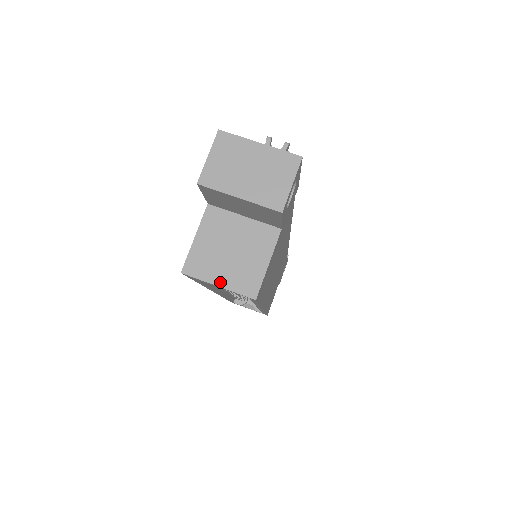
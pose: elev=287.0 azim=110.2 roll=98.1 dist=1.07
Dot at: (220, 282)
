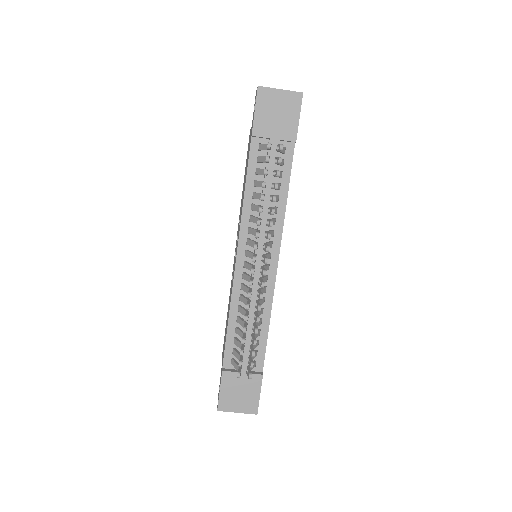
Dot at: occluded
